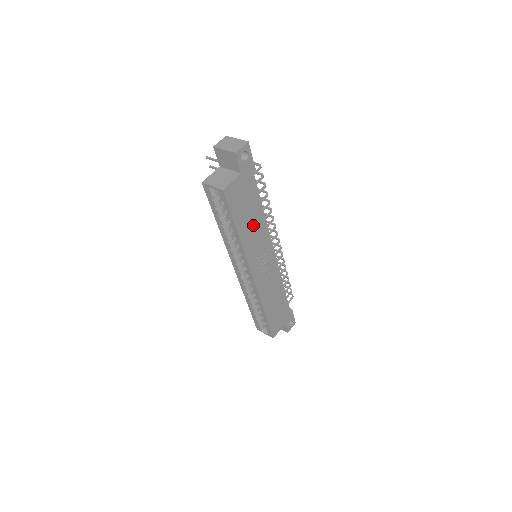
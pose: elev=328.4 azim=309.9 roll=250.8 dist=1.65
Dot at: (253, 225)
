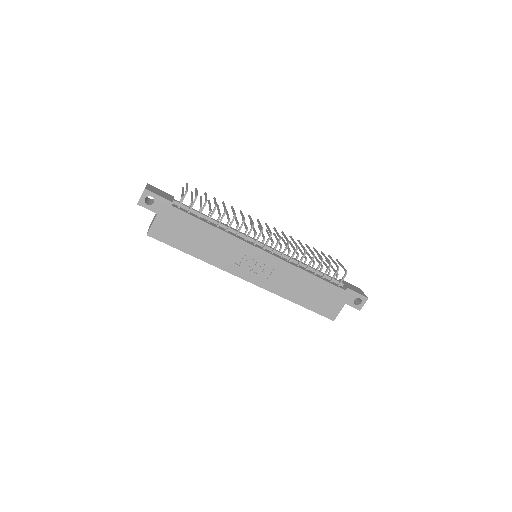
Dot at: (209, 242)
